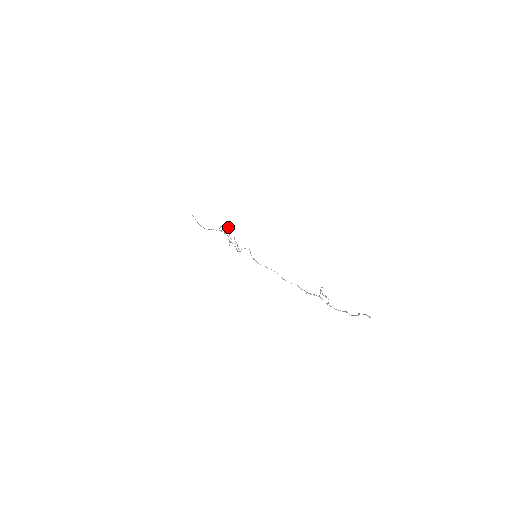
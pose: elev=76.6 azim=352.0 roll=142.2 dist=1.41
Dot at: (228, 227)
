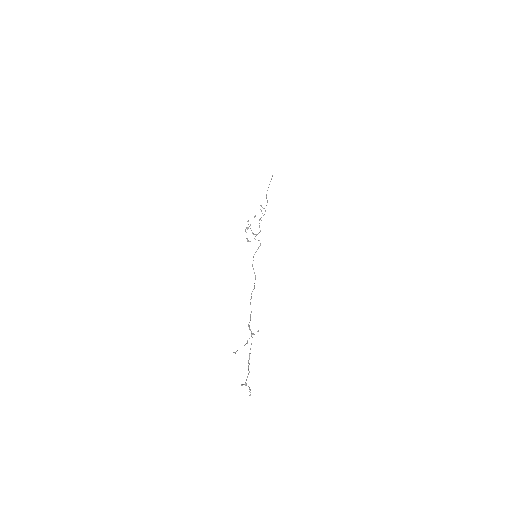
Dot at: occluded
